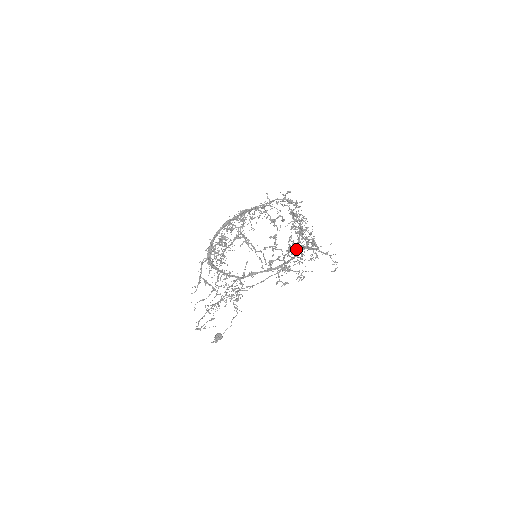
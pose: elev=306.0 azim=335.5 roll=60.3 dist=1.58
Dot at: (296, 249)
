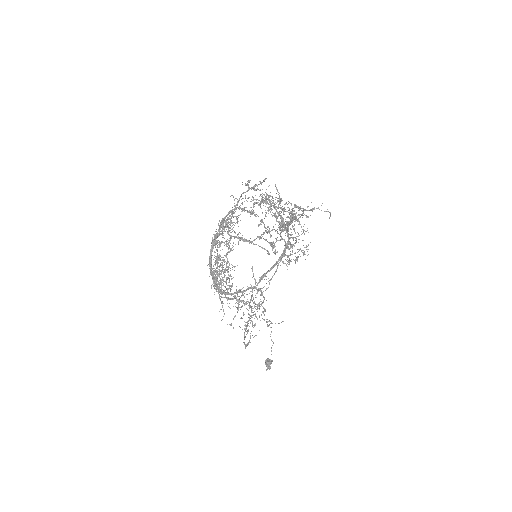
Dot at: (286, 222)
